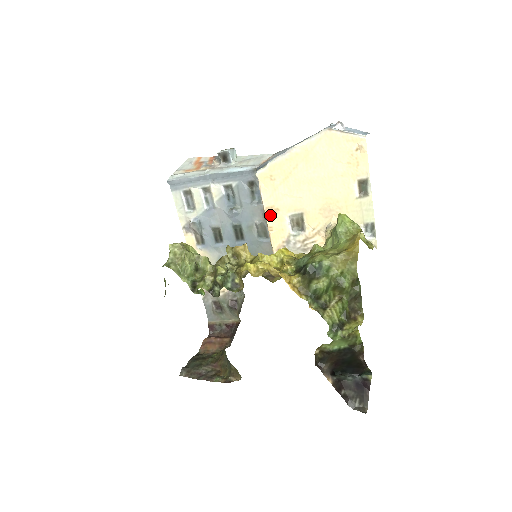
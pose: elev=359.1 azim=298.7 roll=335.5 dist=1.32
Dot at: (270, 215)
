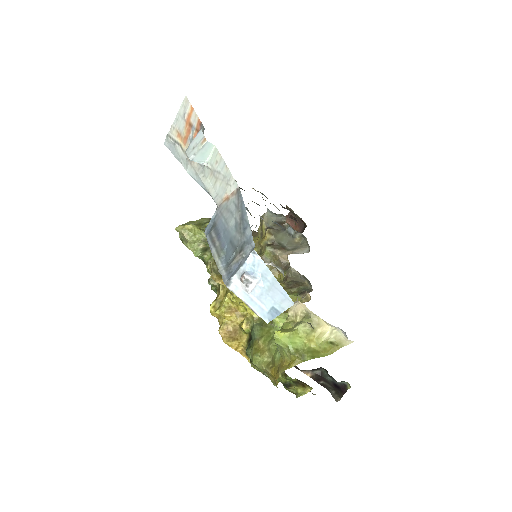
Dot at: occluded
